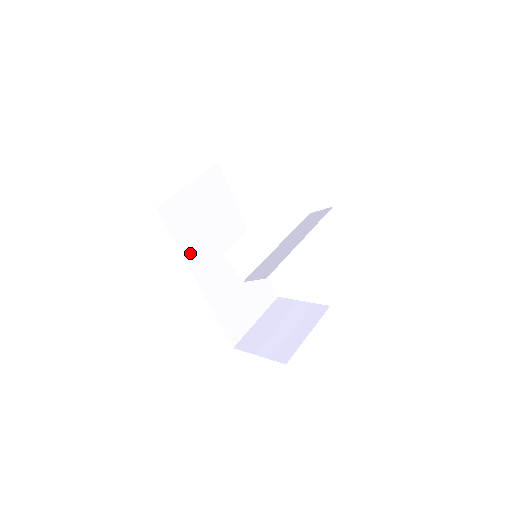
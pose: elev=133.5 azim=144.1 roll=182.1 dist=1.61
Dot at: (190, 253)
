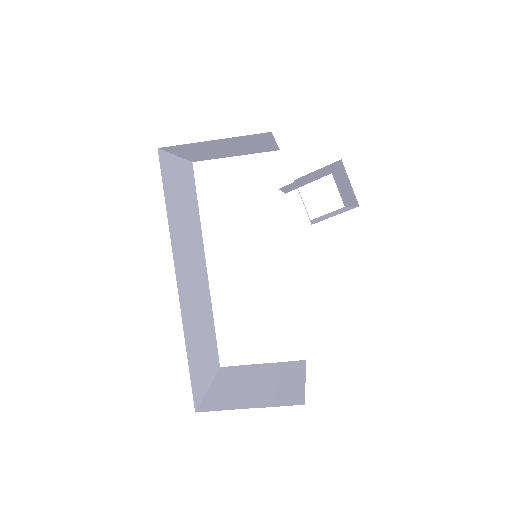
Dot at: (174, 235)
